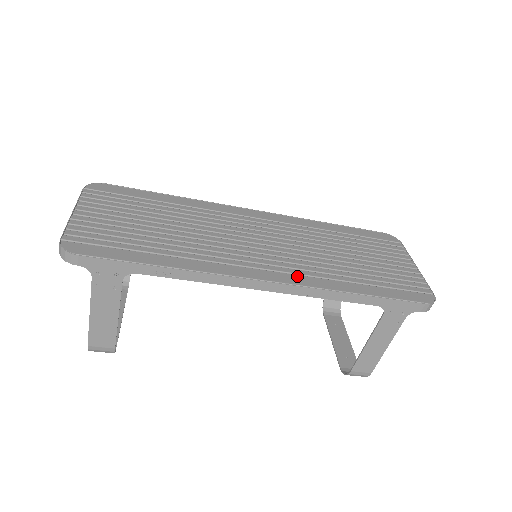
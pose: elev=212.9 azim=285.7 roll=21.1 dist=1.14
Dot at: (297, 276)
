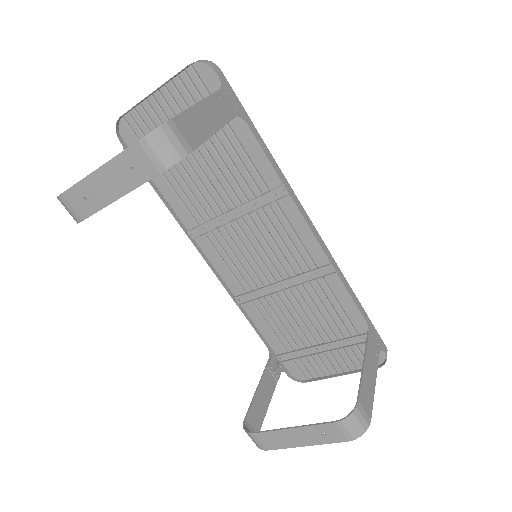
Dot at: occluded
